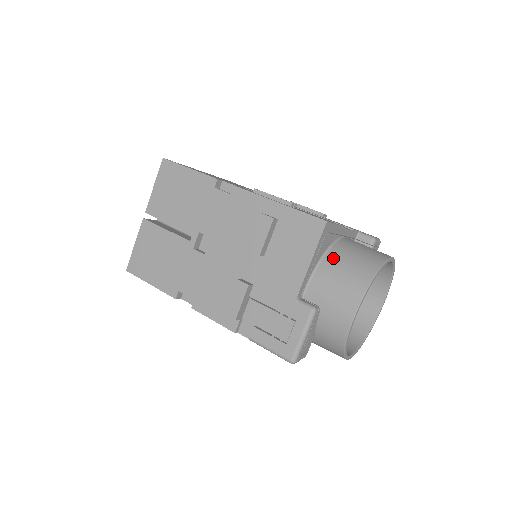
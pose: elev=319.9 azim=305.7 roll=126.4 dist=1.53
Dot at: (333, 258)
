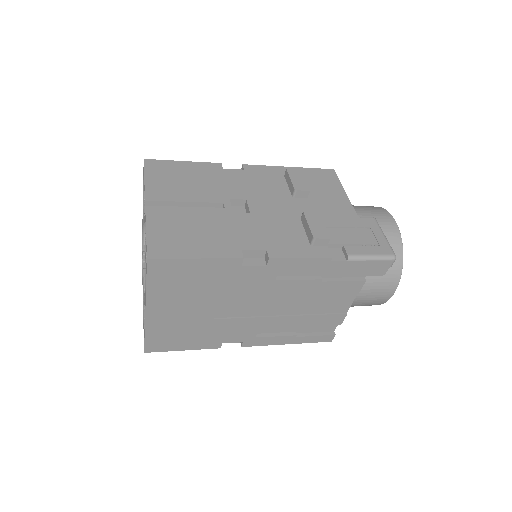
Dot at: occluded
